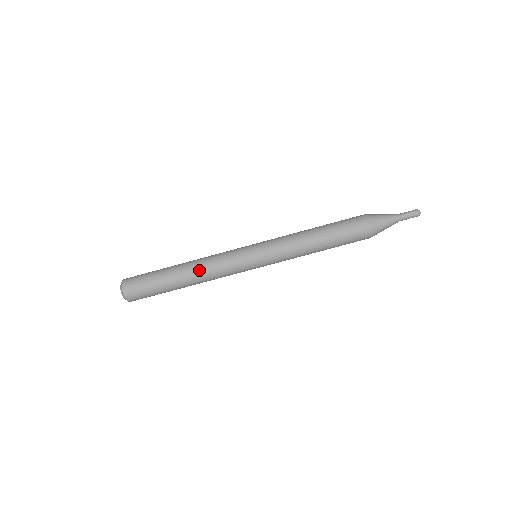
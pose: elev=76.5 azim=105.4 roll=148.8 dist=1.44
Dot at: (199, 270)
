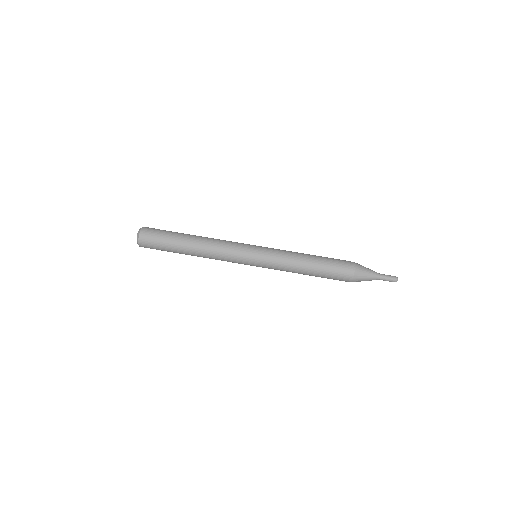
Dot at: (209, 238)
